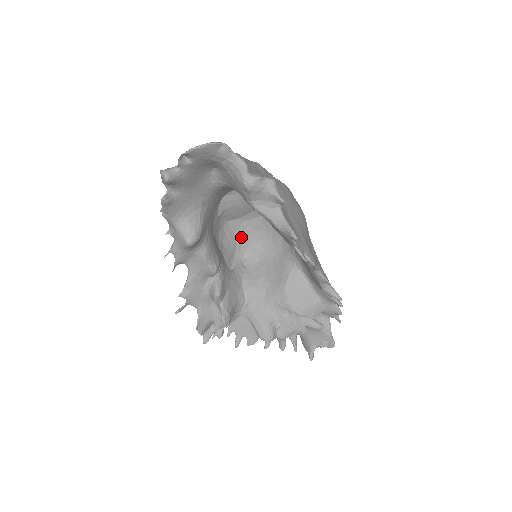
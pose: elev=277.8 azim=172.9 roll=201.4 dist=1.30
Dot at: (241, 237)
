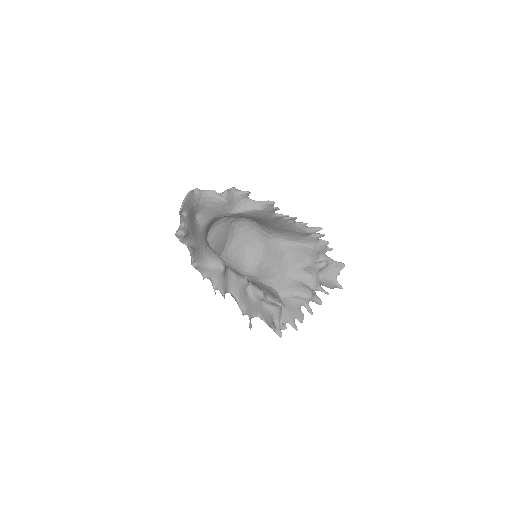
Dot at: (234, 262)
